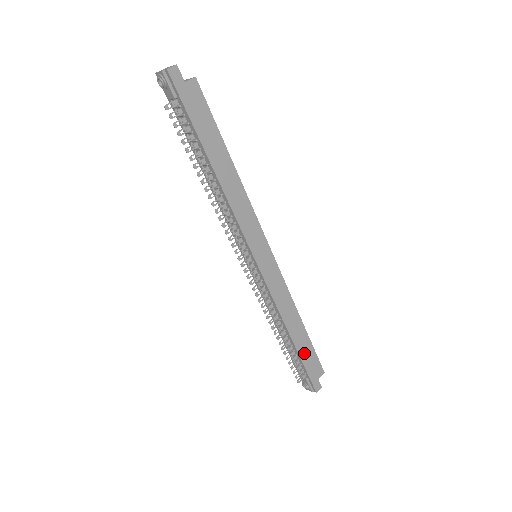
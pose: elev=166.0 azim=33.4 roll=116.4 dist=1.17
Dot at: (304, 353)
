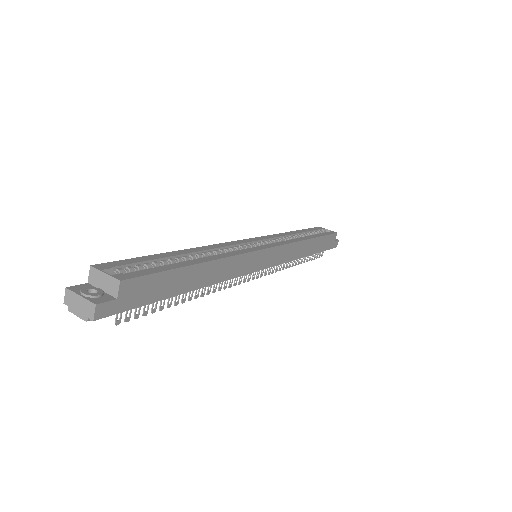
Dot at: (321, 247)
